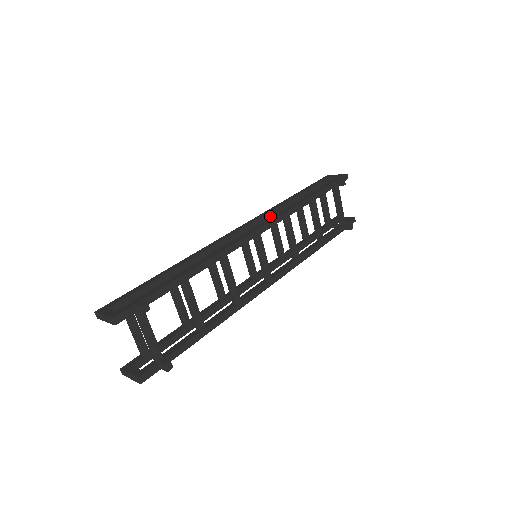
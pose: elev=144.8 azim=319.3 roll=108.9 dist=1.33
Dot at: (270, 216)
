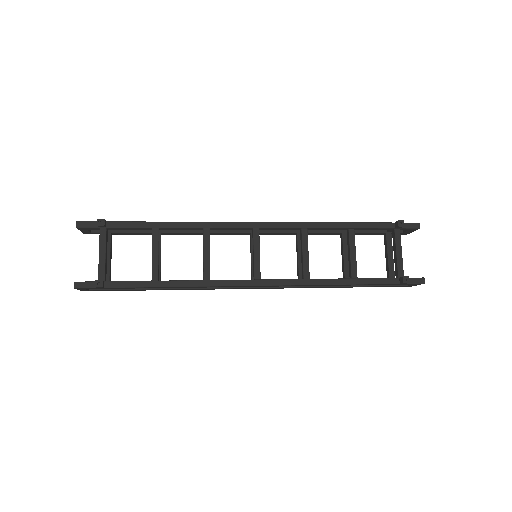
Dot at: (294, 231)
